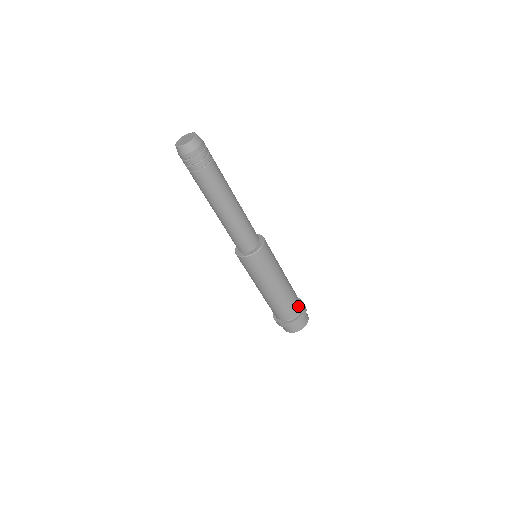
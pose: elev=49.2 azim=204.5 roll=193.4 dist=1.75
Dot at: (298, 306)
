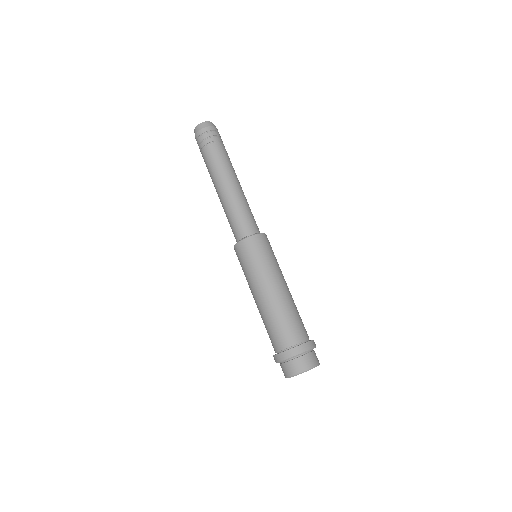
Dot at: occluded
